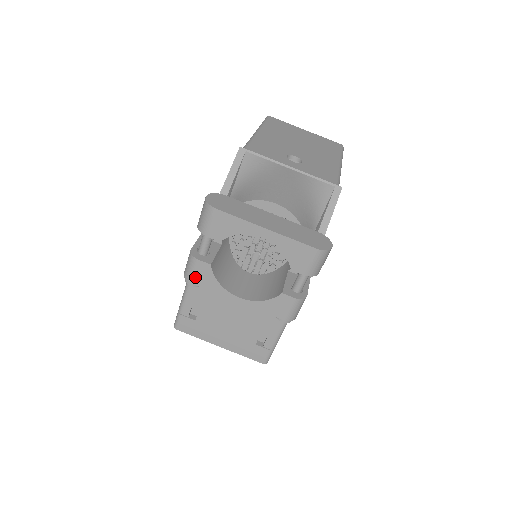
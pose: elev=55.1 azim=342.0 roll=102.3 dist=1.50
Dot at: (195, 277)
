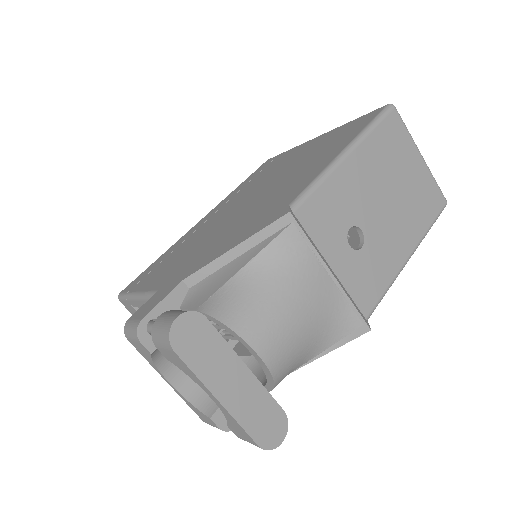
Dot at: (133, 342)
